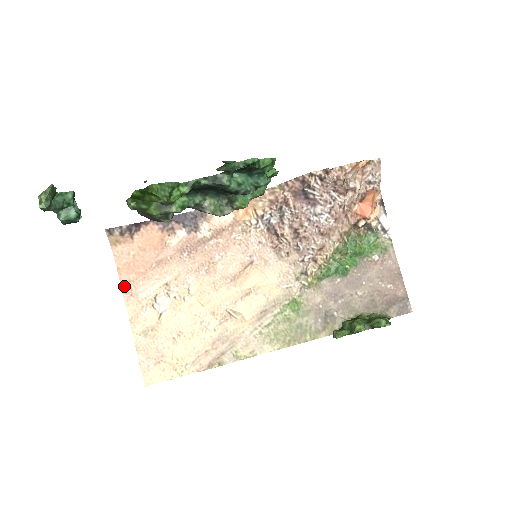
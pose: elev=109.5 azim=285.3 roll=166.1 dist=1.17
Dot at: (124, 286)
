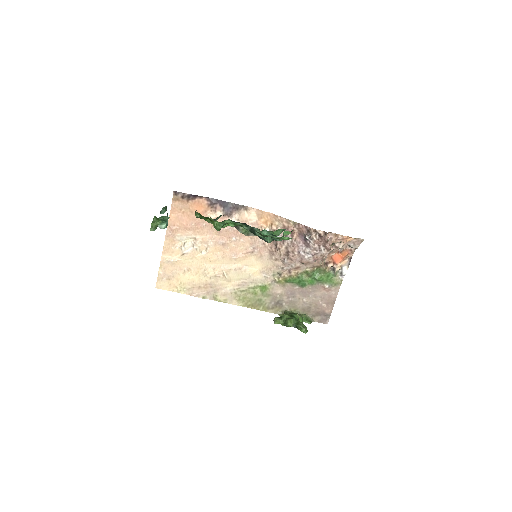
Dot at: (169, 227)
